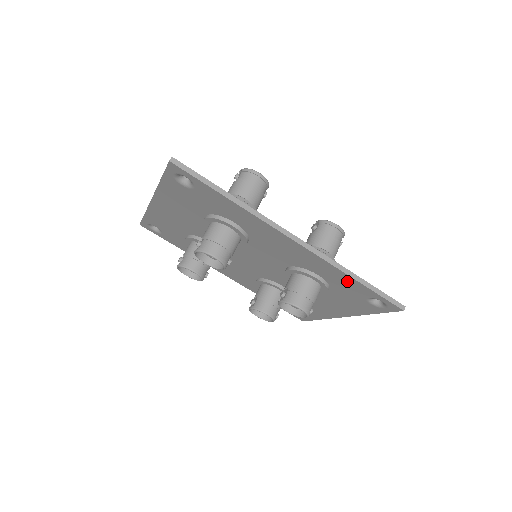
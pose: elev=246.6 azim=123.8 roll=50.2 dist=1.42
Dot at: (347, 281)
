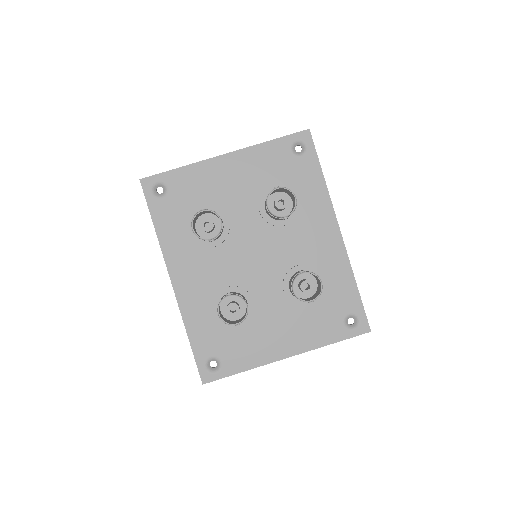
Dot at: (346, 287)
